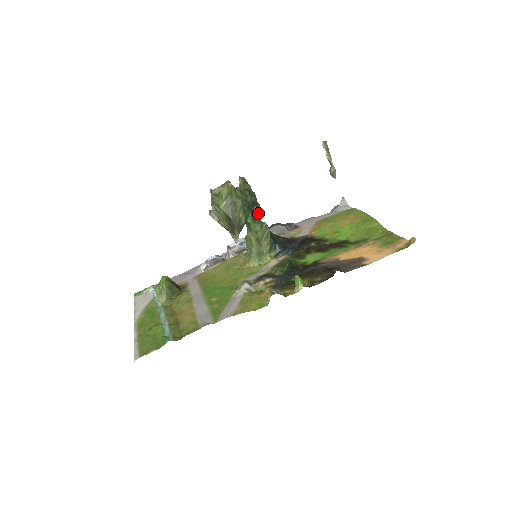
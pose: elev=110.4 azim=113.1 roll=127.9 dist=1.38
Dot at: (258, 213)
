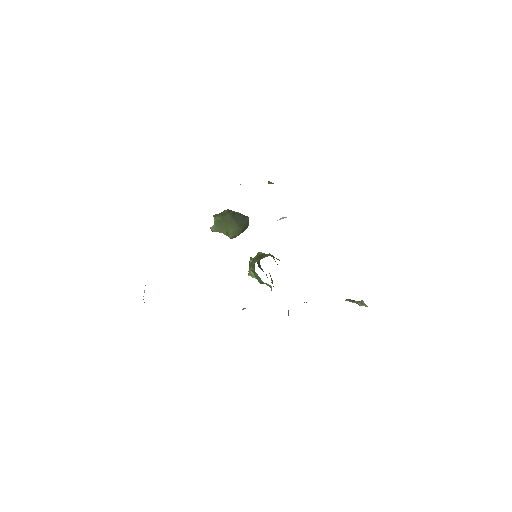
Dot at: occluded
